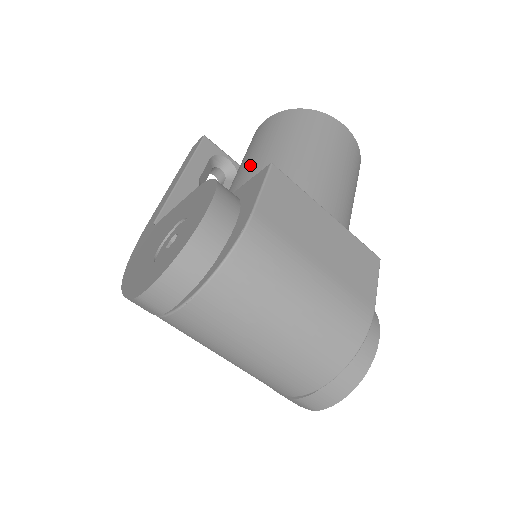
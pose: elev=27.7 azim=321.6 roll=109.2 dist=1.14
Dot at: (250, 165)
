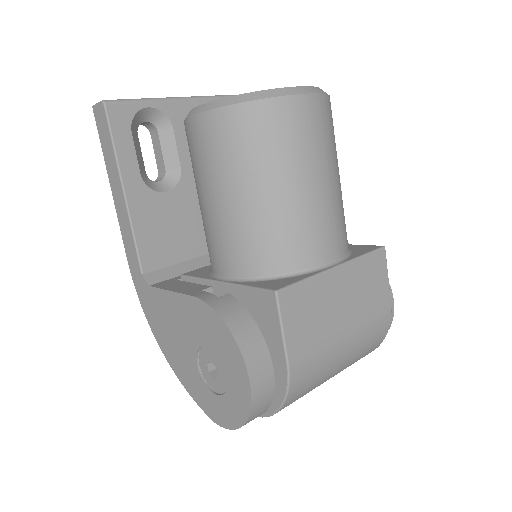
Dot at: (225, 224)
